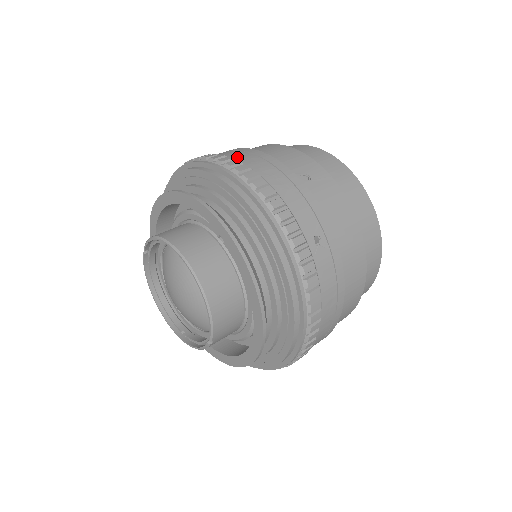
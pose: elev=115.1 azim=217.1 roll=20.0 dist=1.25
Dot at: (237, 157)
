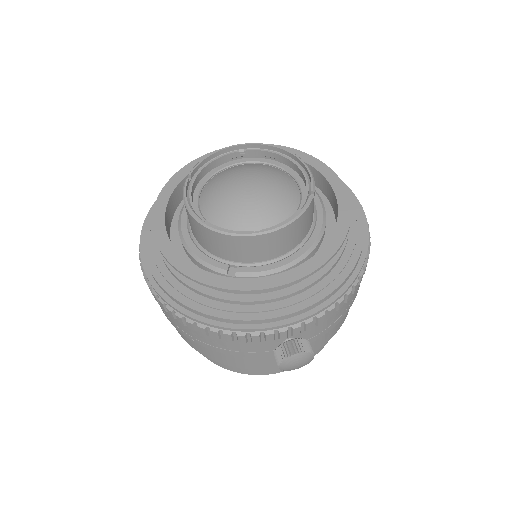
Dot at: occluded
